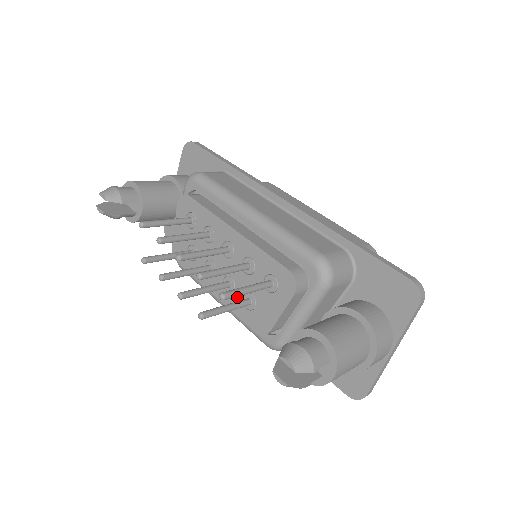
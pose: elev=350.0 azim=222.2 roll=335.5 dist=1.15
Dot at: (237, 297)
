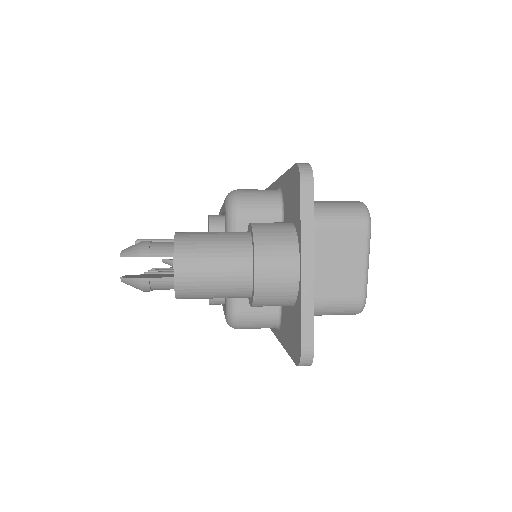
Dot at: occluded
